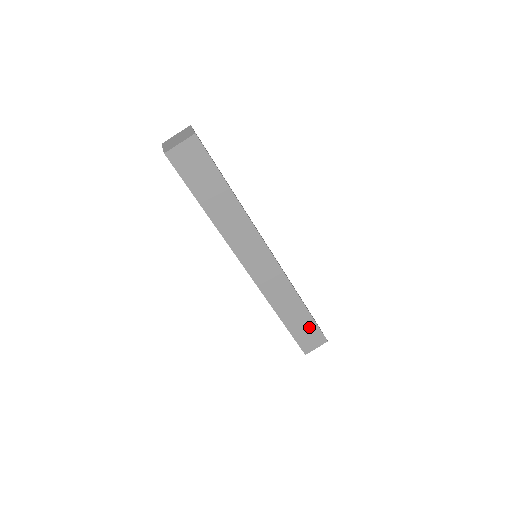
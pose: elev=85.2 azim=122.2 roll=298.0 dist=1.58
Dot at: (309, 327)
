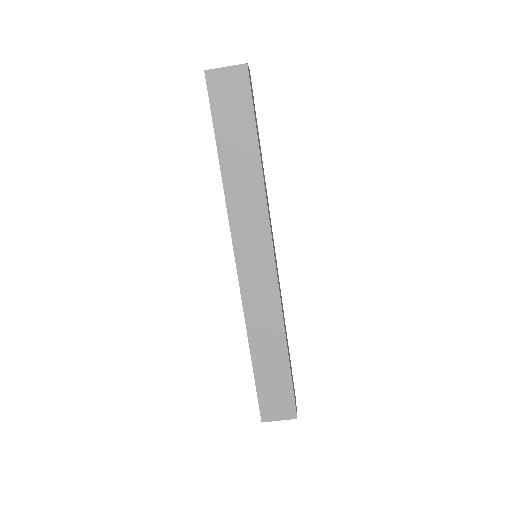
Dot at: (281, 384)
